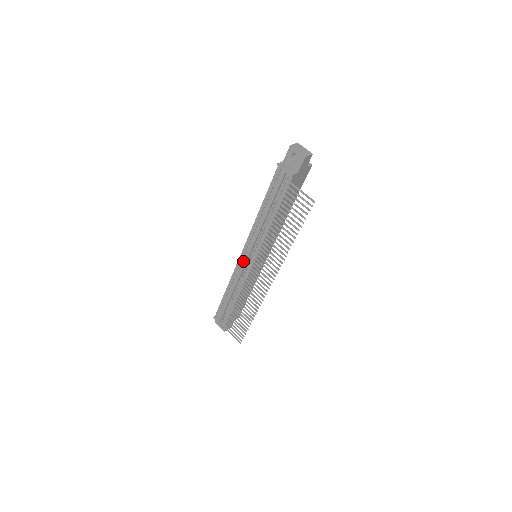
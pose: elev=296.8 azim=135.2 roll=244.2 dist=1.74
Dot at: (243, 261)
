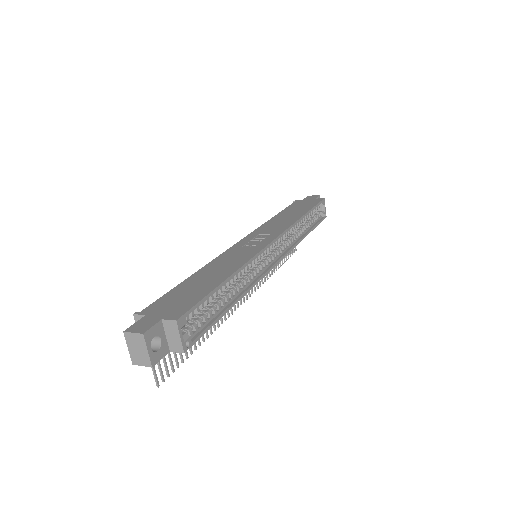
Dot at: occluded
